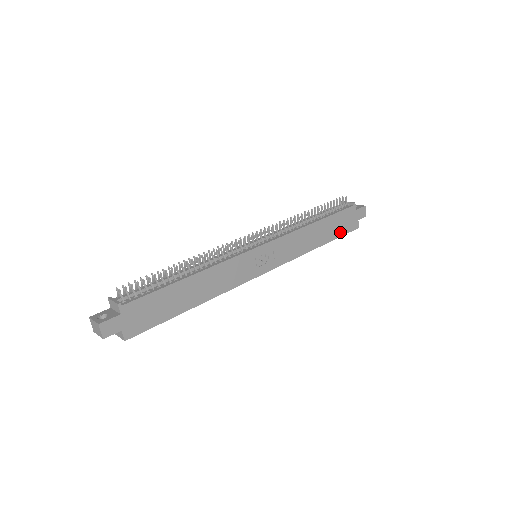
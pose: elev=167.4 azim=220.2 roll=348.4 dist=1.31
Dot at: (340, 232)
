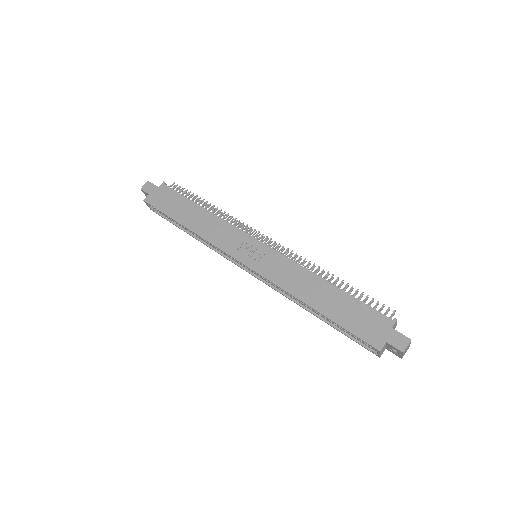
Dot at: (349, 324)
